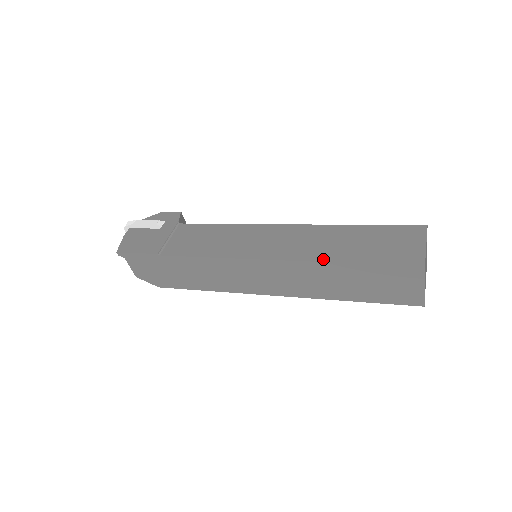
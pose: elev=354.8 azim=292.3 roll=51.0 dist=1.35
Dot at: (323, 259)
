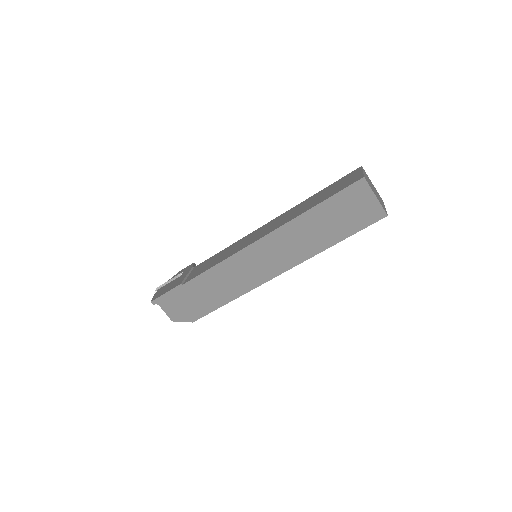
Dot at: (296, 216)
